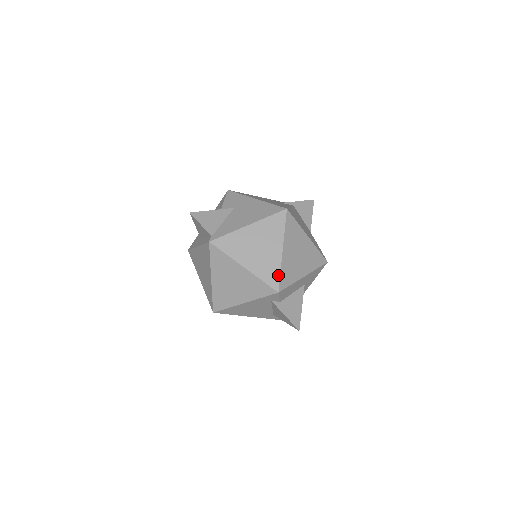
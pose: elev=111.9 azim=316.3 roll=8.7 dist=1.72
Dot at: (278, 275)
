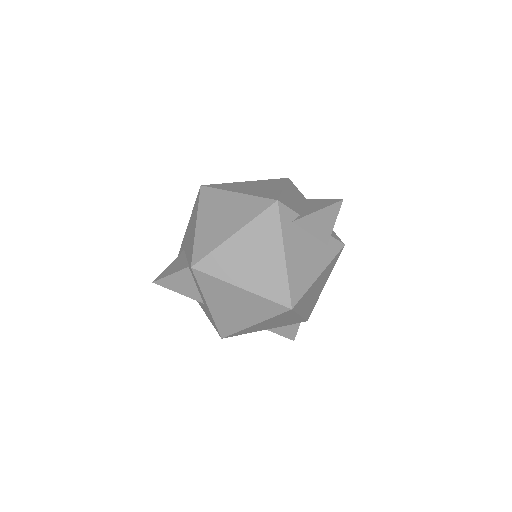
Dot at: (259, 199)
